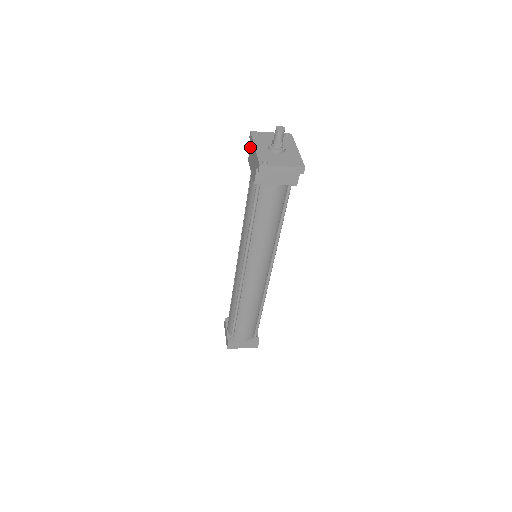
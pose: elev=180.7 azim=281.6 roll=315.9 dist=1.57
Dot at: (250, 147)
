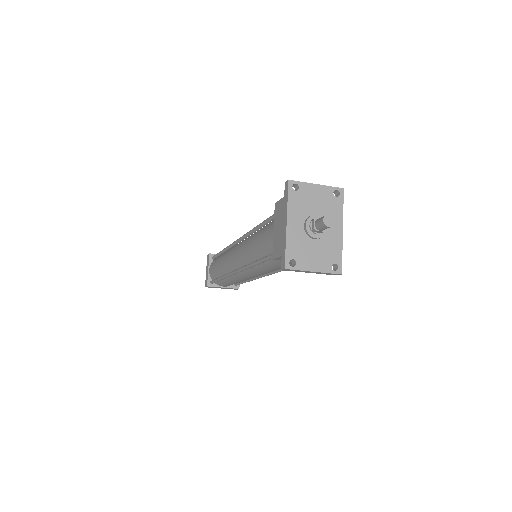
Dot at: (282, 201)
